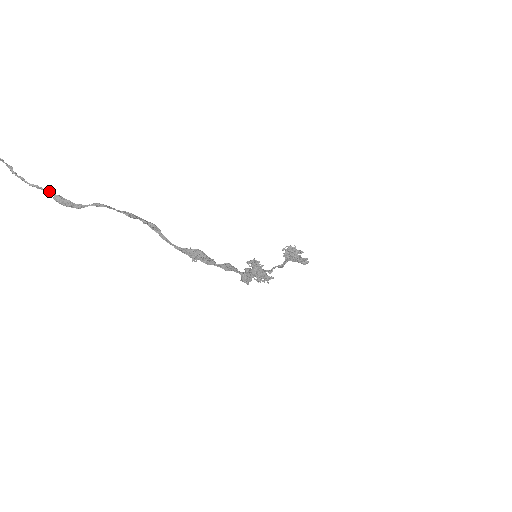
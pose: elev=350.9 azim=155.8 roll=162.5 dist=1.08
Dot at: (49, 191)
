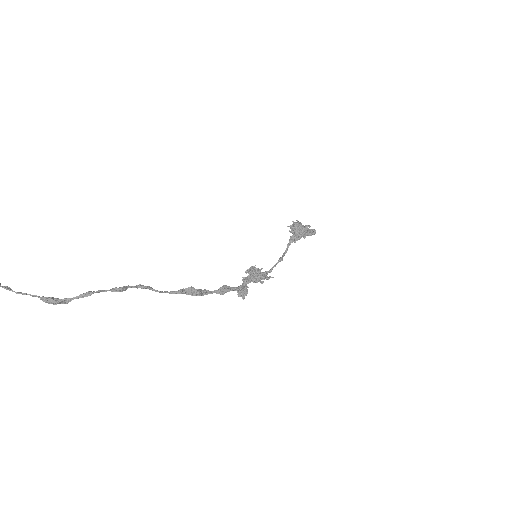
Dot at: (35, 295)
